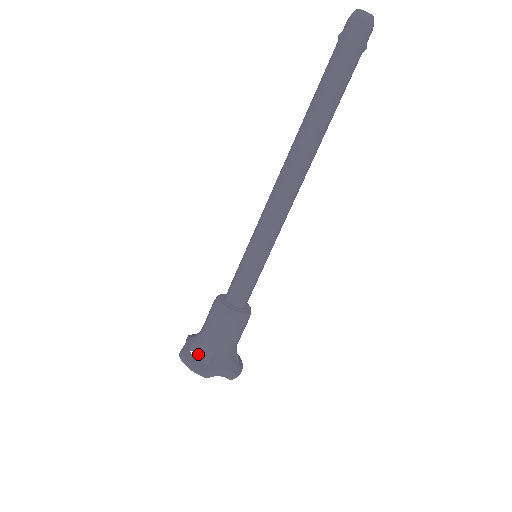
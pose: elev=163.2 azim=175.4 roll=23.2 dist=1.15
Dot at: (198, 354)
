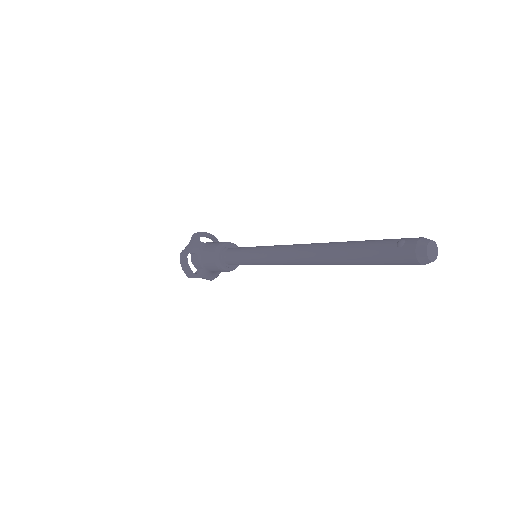
Dot at: (193, 261)
